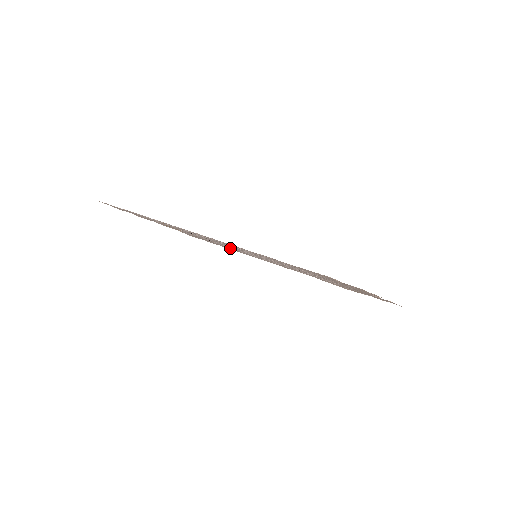
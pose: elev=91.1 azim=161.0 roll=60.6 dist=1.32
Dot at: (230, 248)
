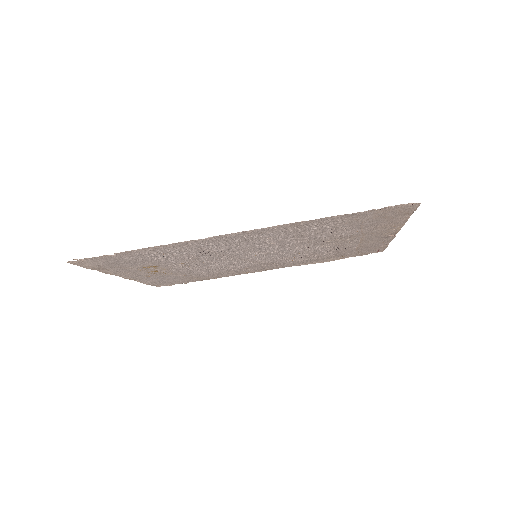
Dot at: (202, 273)
